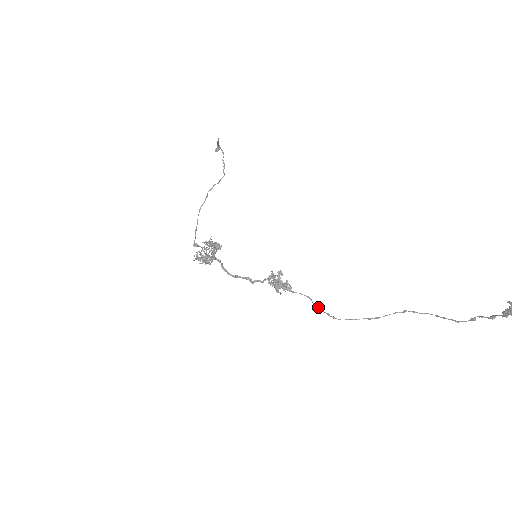
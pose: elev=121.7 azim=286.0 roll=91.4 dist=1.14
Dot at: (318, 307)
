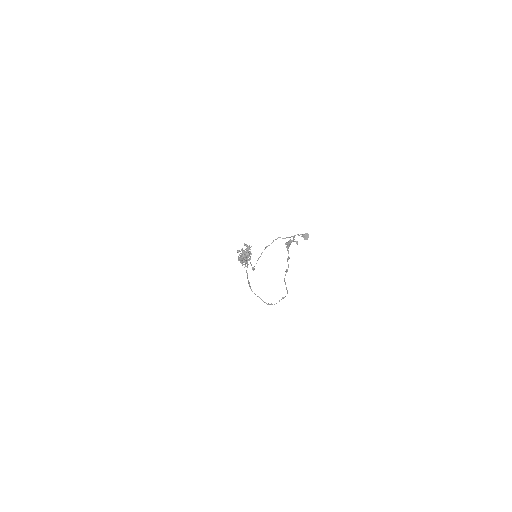
Dot at: (247, 274)
